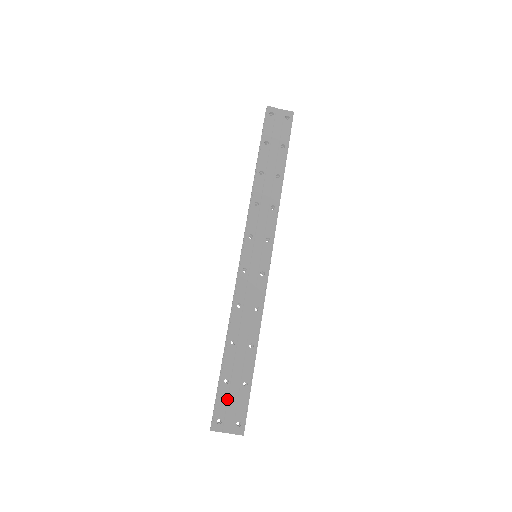
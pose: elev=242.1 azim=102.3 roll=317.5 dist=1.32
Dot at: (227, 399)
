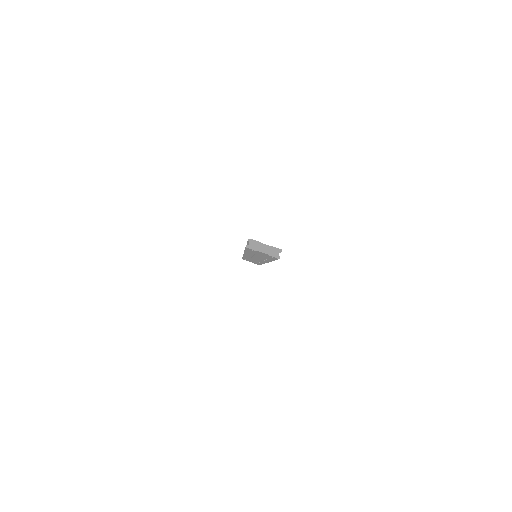
Dot at: occluded
